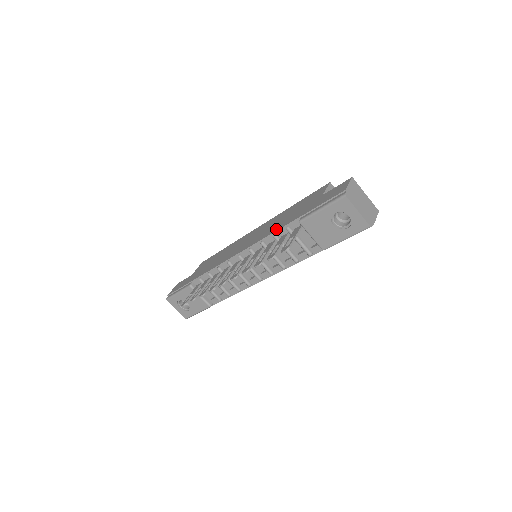
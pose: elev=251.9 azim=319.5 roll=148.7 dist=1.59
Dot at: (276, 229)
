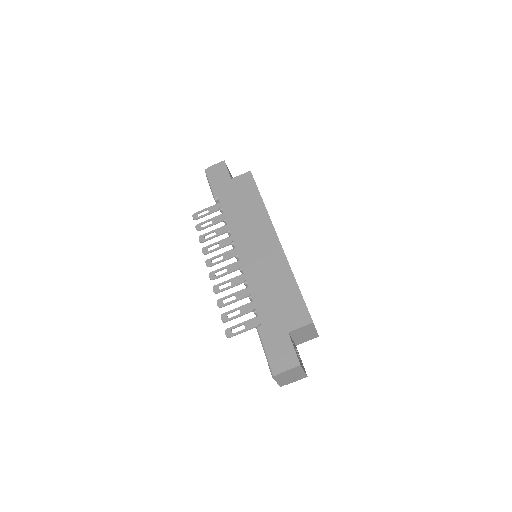
Dot at: (255, 295)
